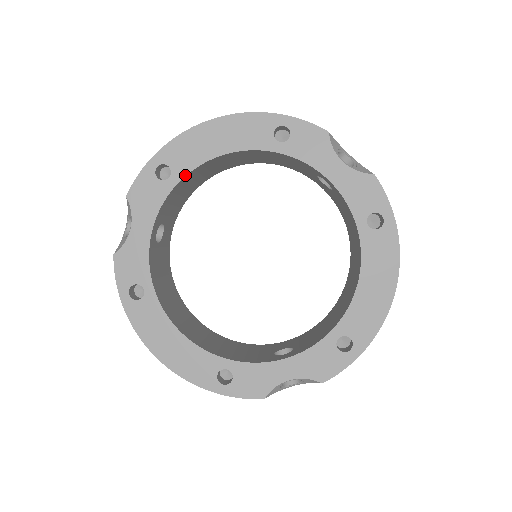
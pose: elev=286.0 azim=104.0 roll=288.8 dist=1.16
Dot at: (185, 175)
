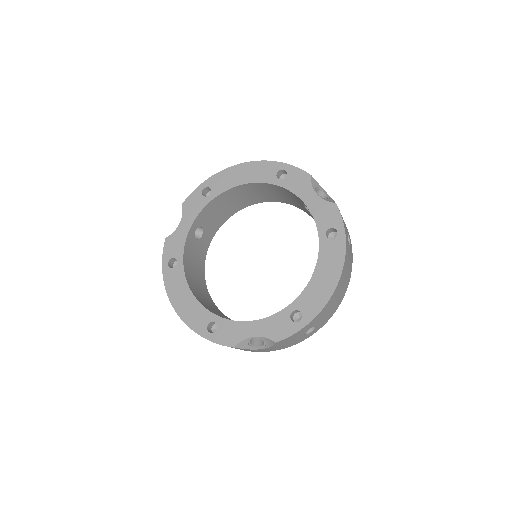
Dot at: (218, 194)
